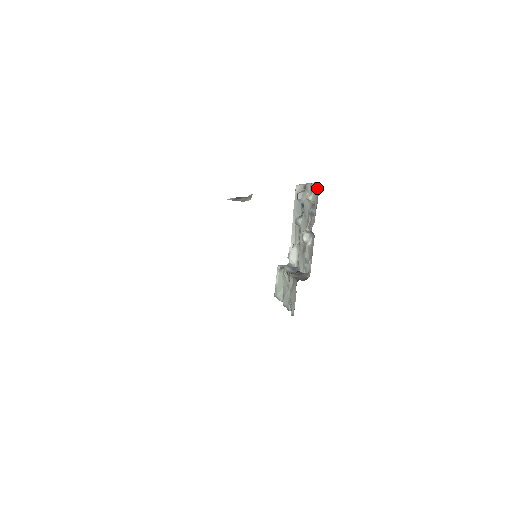
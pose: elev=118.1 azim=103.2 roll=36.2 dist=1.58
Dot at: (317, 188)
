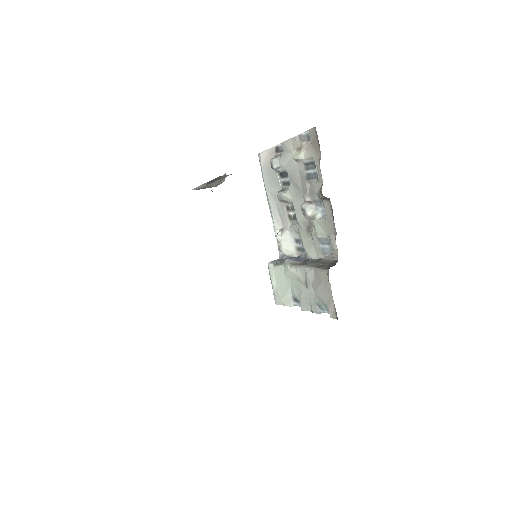
Dot at: (312, 137)
